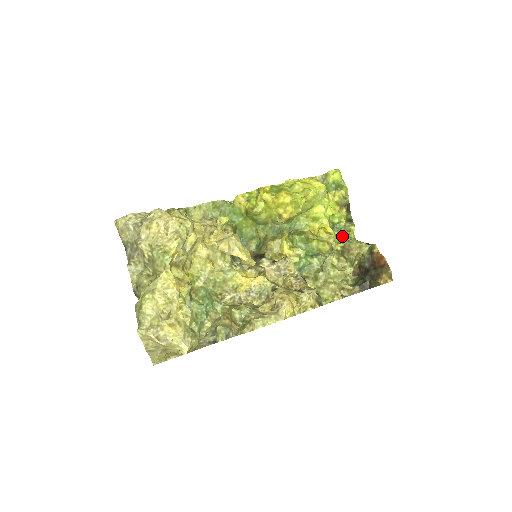
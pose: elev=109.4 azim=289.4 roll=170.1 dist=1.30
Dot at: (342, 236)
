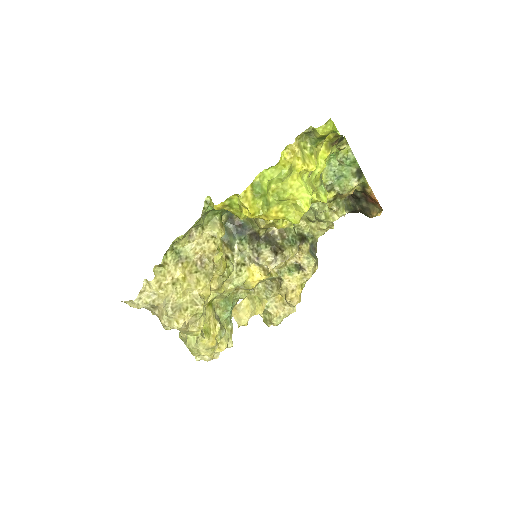
Dot at: (331, 154)
